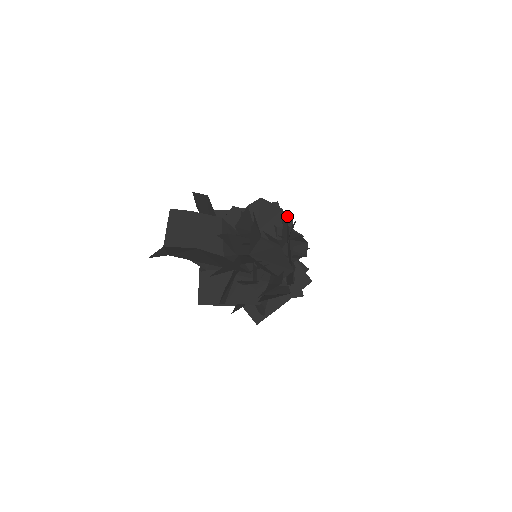
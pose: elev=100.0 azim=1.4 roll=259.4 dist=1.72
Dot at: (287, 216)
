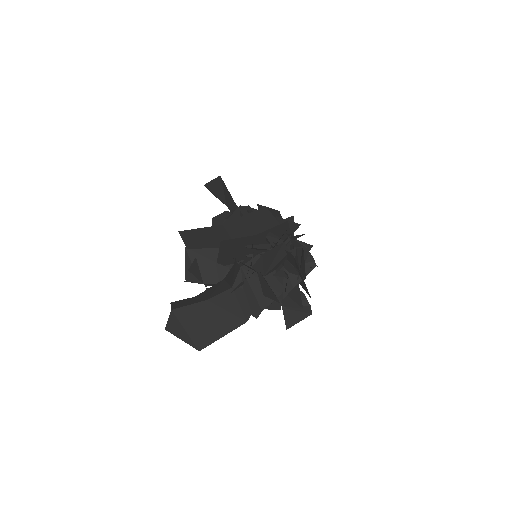
Dot at: (282, 224)
